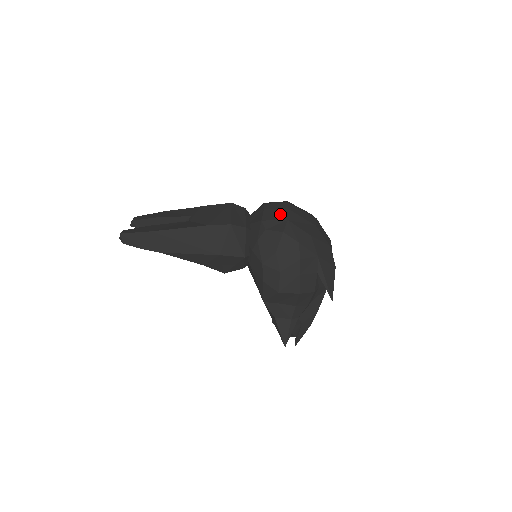
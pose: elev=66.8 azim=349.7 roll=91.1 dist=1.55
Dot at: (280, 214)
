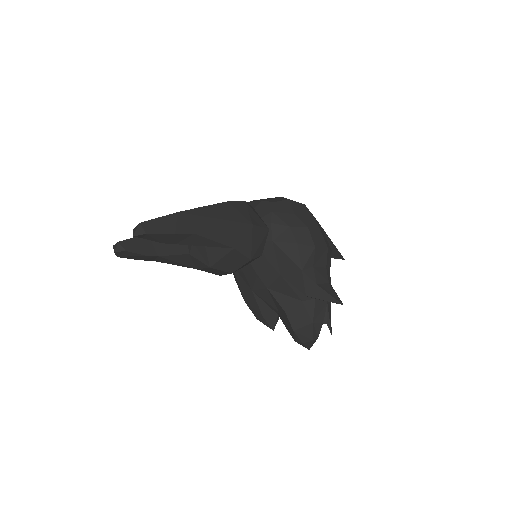
Dot at: (270, 198)
